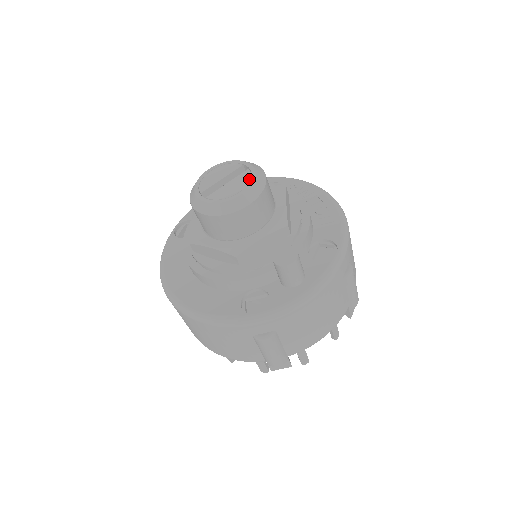
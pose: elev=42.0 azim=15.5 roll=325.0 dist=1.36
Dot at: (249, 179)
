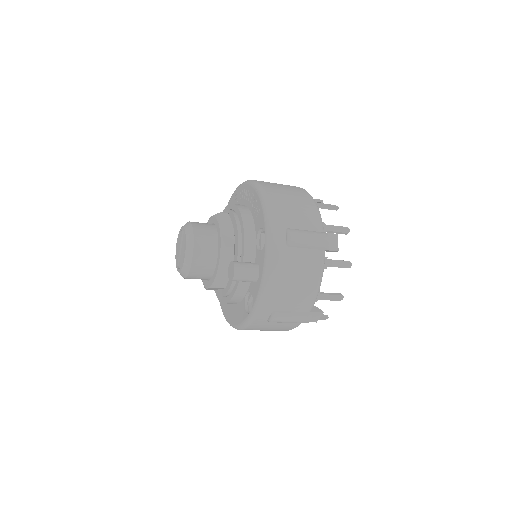
Dot at: (185, 242)
